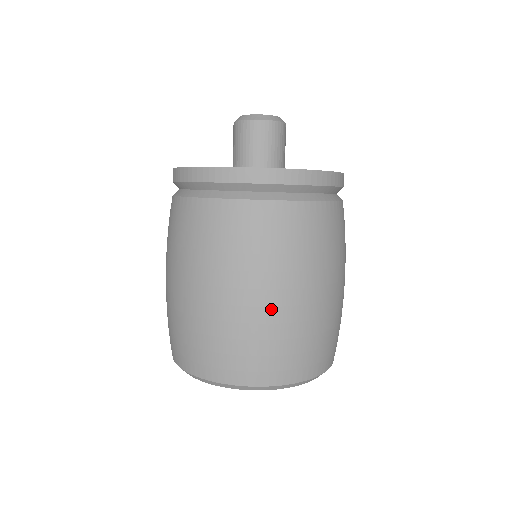
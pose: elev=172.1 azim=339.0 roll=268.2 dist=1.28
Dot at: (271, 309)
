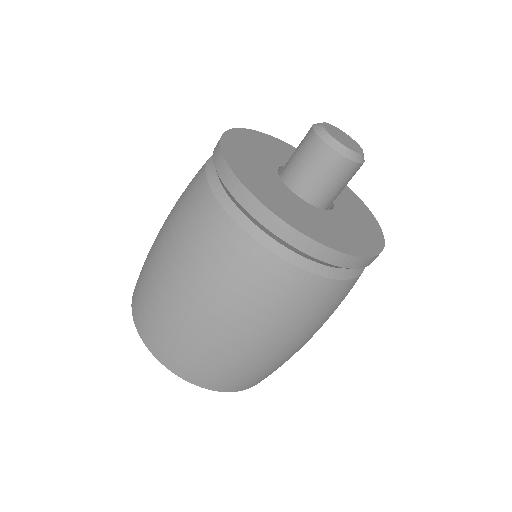
Dot at: (196, 321)
